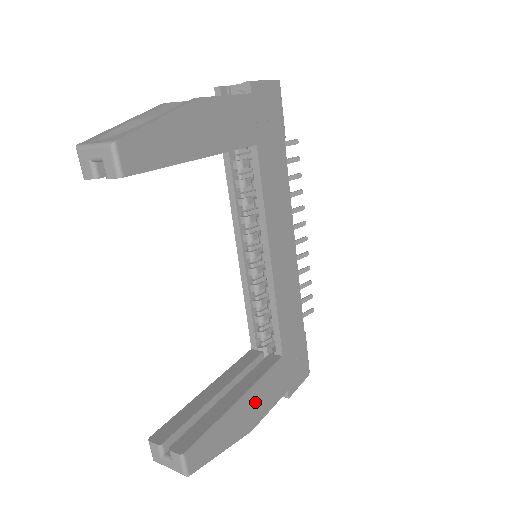
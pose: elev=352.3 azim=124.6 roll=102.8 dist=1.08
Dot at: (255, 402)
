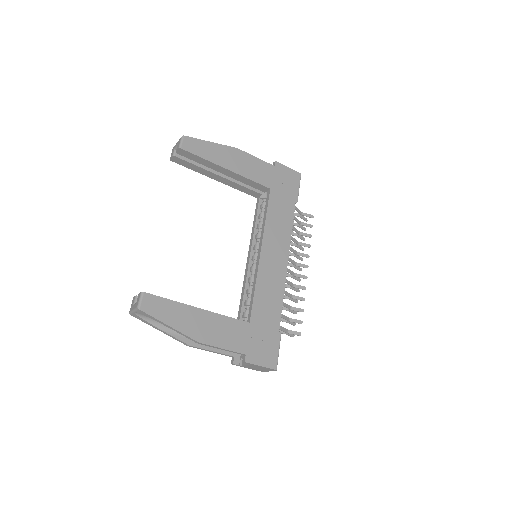
Dot at: (211, 326)
